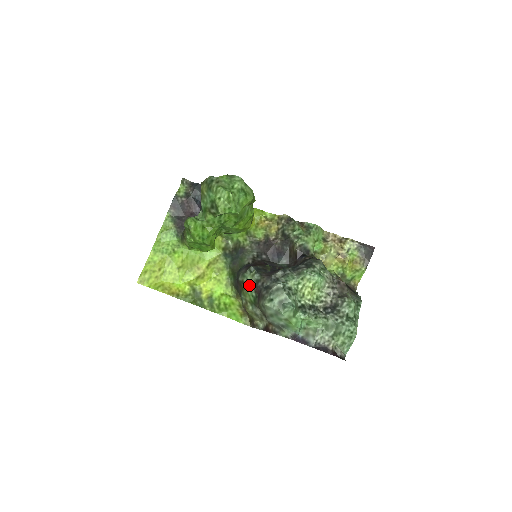
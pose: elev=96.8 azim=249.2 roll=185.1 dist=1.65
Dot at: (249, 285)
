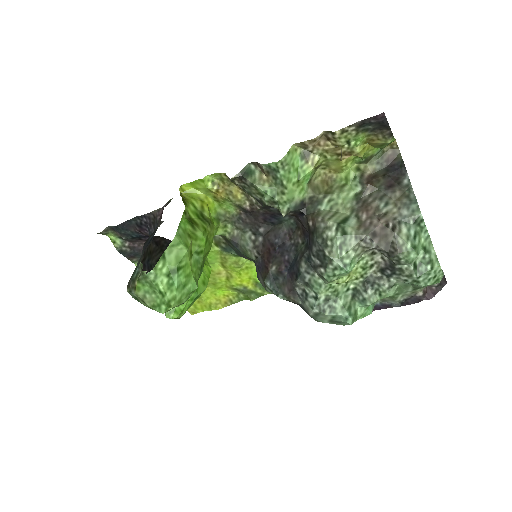
Dot at: occluded
